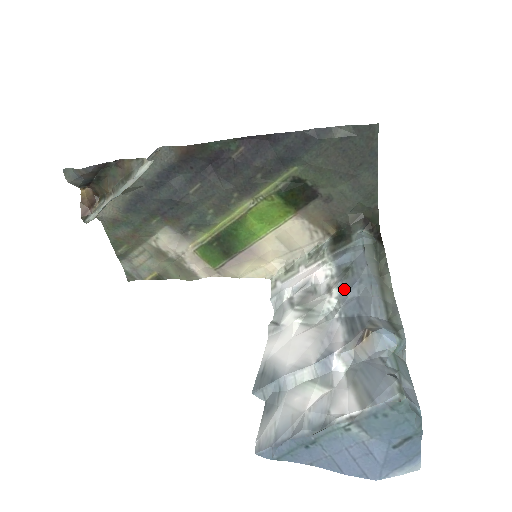
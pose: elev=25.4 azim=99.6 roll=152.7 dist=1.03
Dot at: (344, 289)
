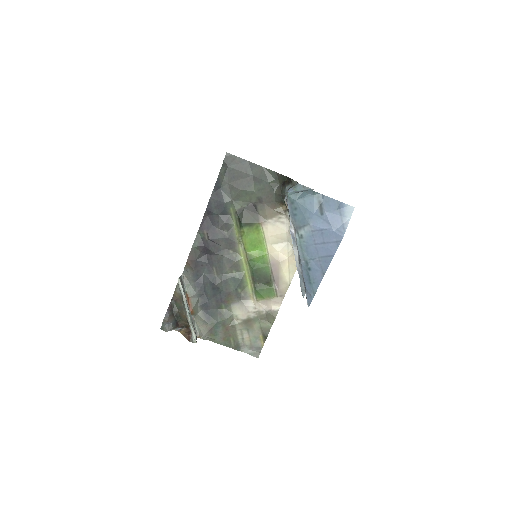
Dot at: occluded
